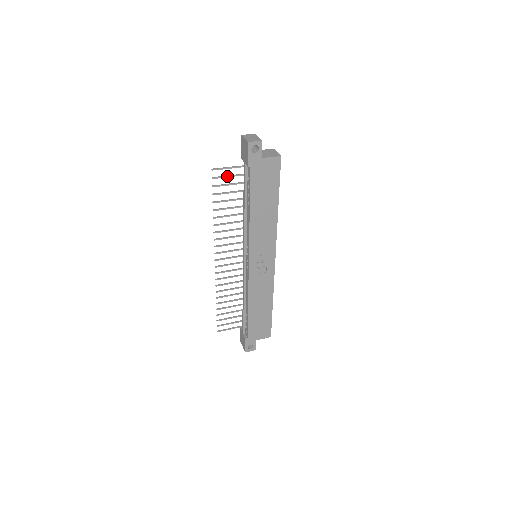
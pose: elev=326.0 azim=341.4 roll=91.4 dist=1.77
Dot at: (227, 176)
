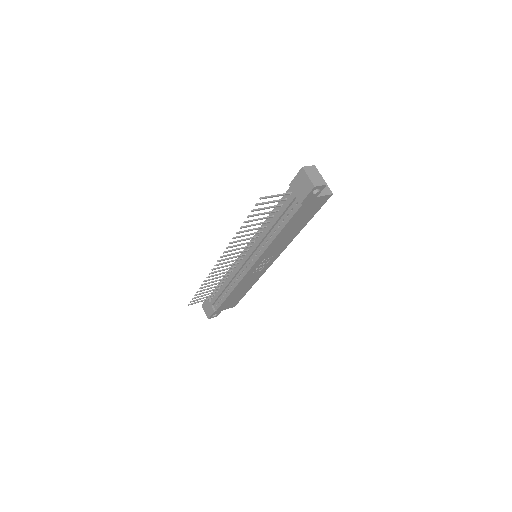
Dot at: (270, 202)
